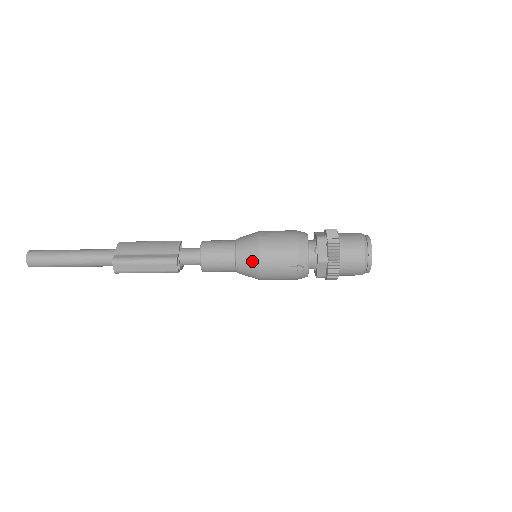
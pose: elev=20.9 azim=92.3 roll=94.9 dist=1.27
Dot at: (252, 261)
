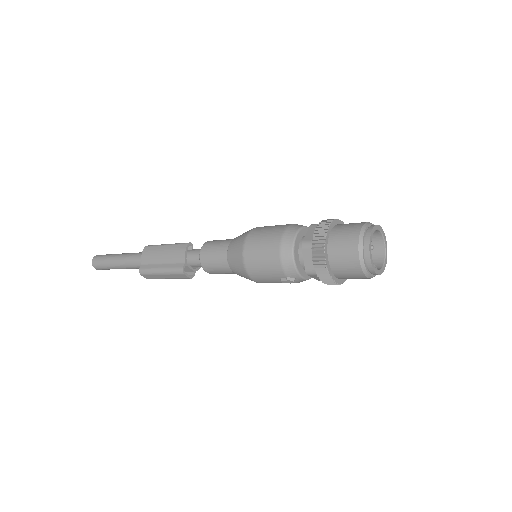
Dot at: (243, 273)
